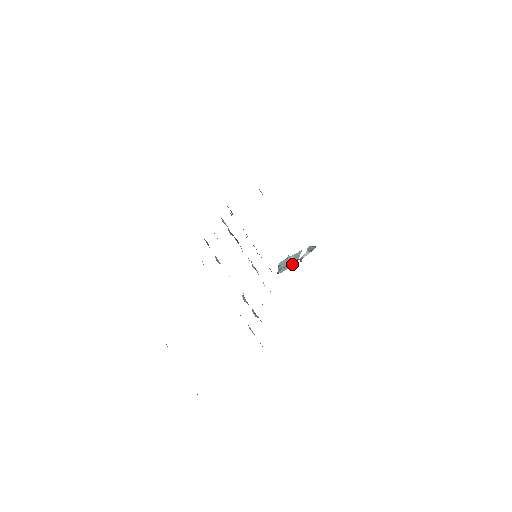
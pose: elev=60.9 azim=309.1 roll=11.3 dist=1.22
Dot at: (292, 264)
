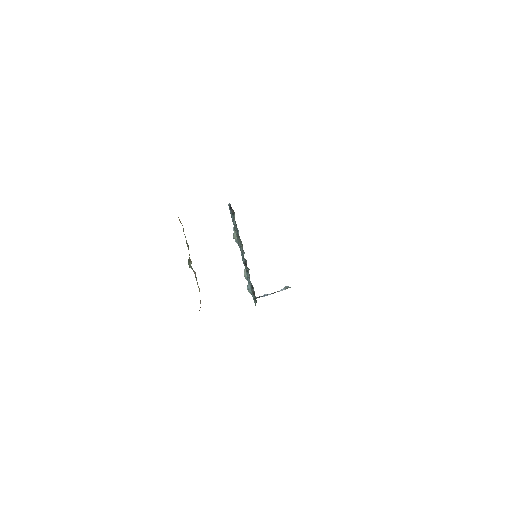
Dot at: (269, 294)
